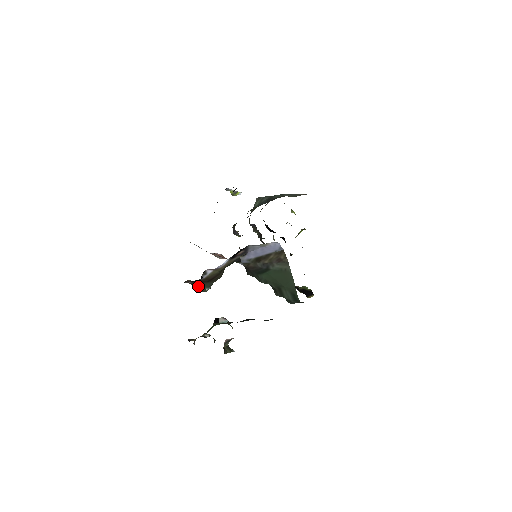
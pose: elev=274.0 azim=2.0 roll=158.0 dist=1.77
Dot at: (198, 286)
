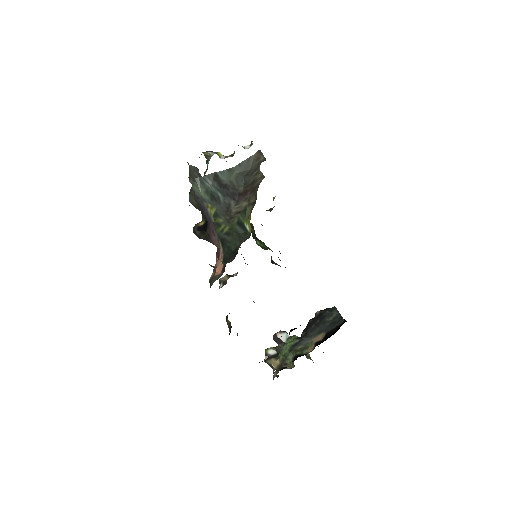
Dot at: occluded
